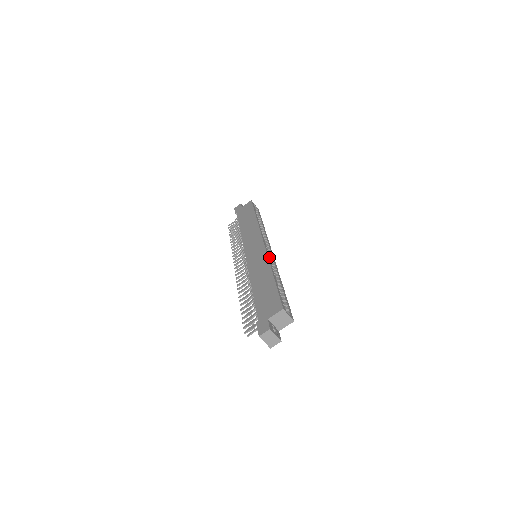
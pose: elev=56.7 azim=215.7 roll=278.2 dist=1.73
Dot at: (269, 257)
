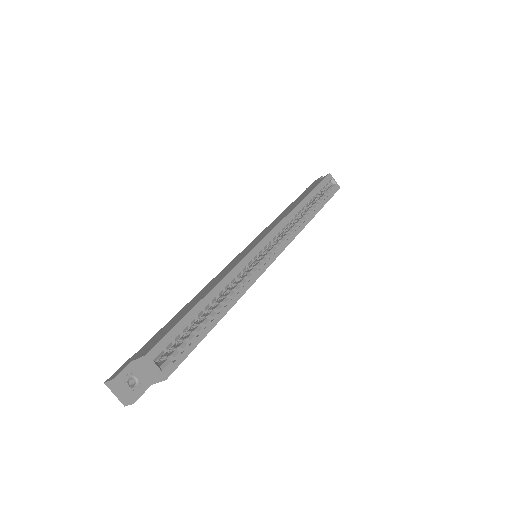
Dot at: (247, 263)
